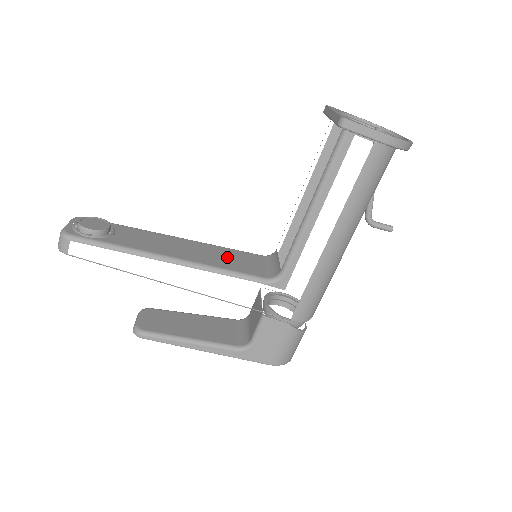
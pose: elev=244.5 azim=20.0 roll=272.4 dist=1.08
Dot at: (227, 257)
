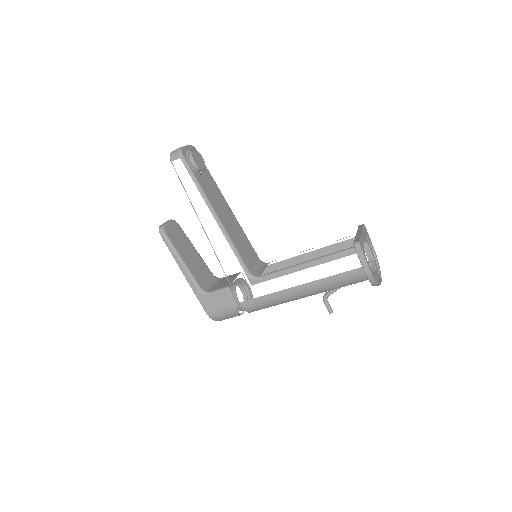
Dot at: (242, 242)
